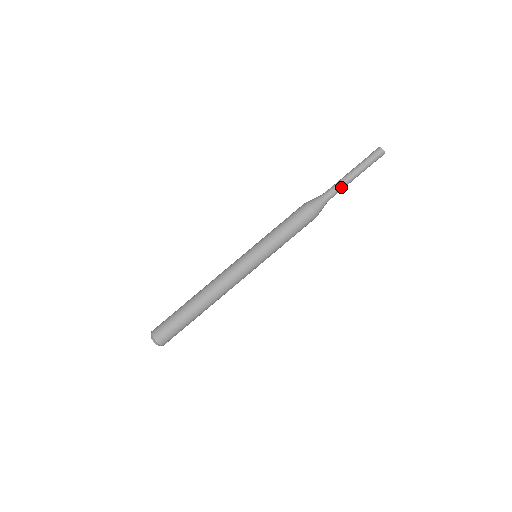
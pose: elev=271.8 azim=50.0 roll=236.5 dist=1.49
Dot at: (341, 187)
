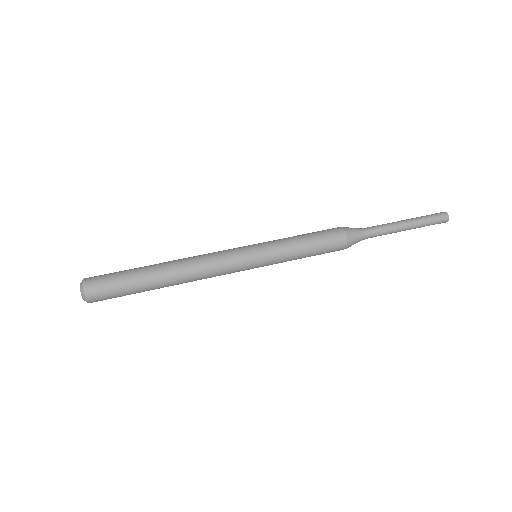
Dot at: (386, 227)
